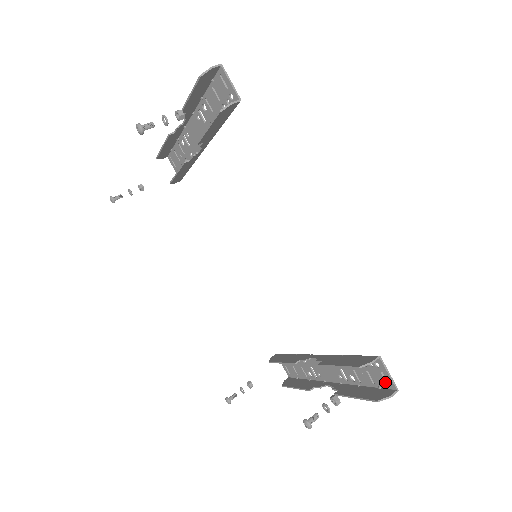
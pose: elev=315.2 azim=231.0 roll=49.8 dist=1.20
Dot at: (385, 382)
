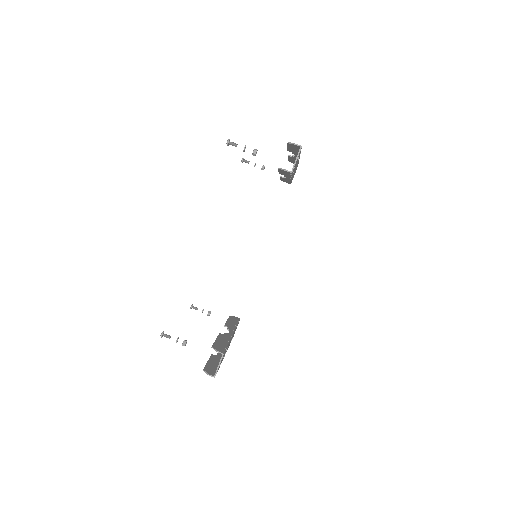
Dot at: occluded
